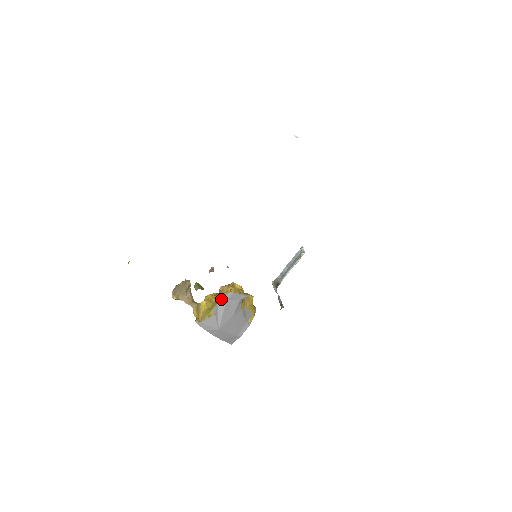
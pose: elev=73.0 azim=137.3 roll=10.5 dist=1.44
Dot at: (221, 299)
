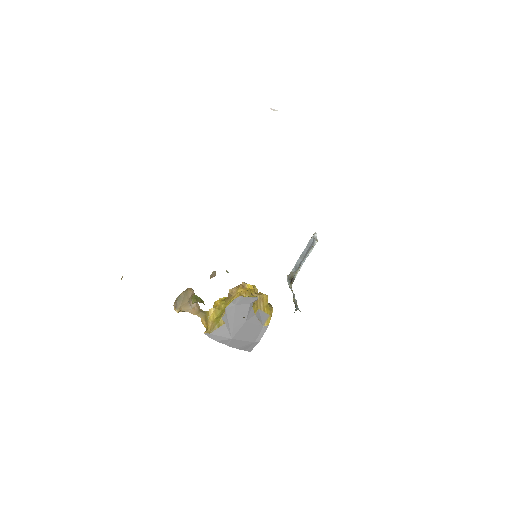
Dot at: (229, 305)
